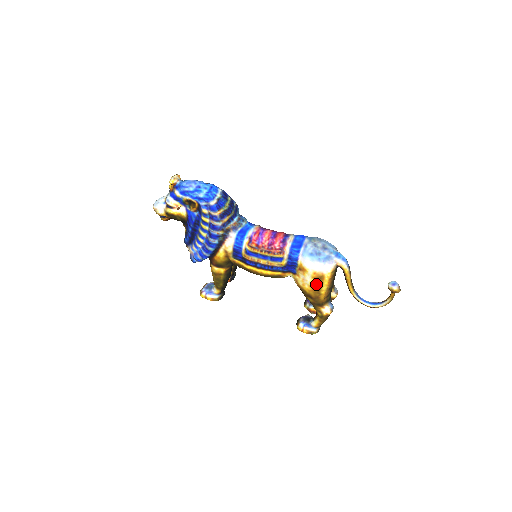
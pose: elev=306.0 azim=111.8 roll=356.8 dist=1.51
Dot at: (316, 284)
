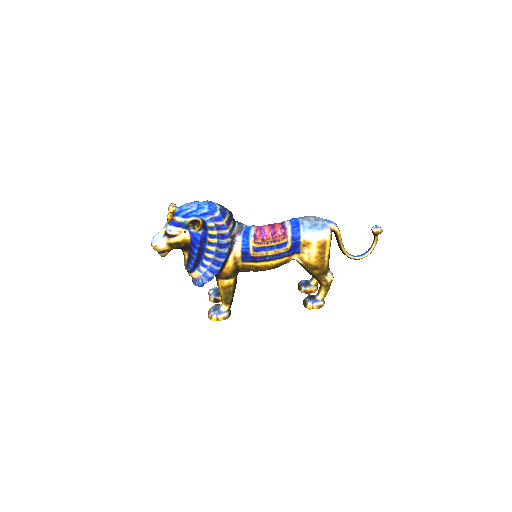
Dot at: (320, 253)
